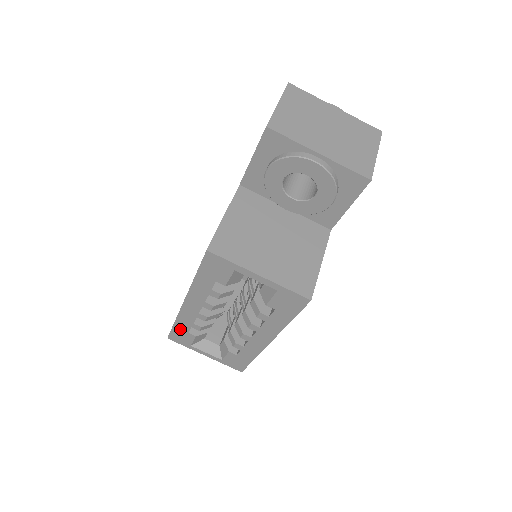
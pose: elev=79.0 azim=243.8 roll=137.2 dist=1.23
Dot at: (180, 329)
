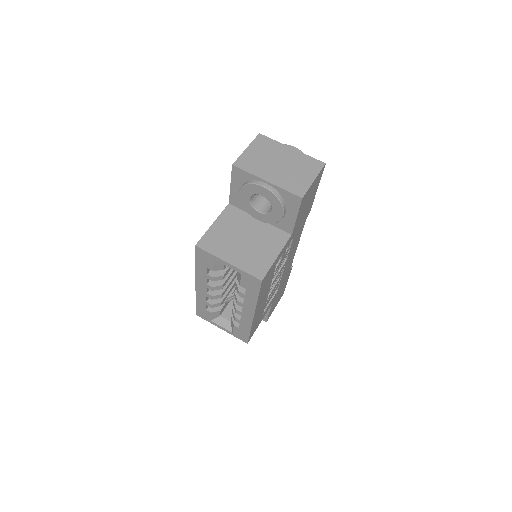
Dot at: (201, 307)
